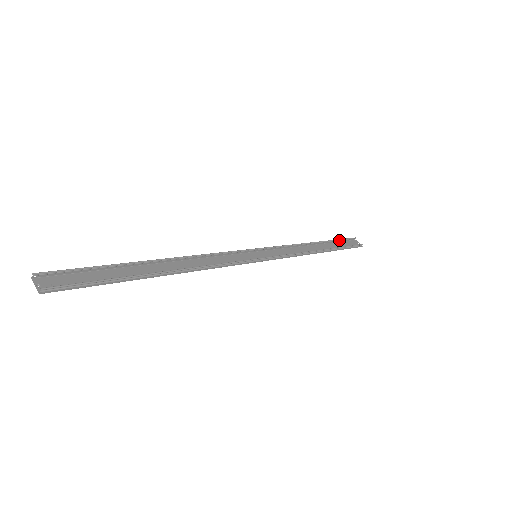
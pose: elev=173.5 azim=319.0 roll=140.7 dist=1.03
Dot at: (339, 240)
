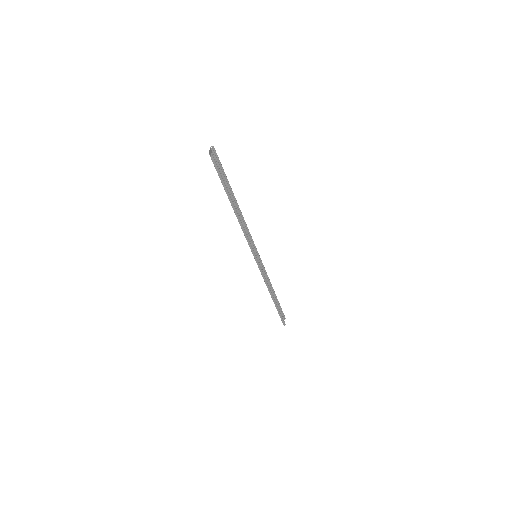
Dot at: (280, 307)
